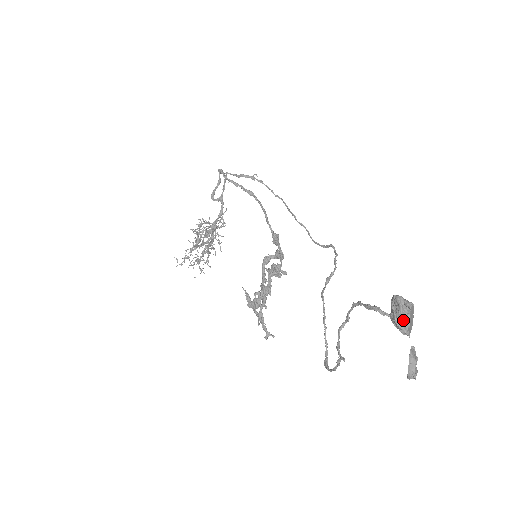
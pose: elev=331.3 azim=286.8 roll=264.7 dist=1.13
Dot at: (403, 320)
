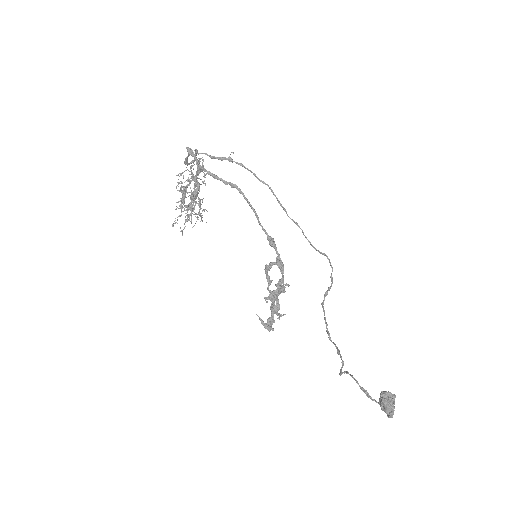
Dot at: (387, 413)
